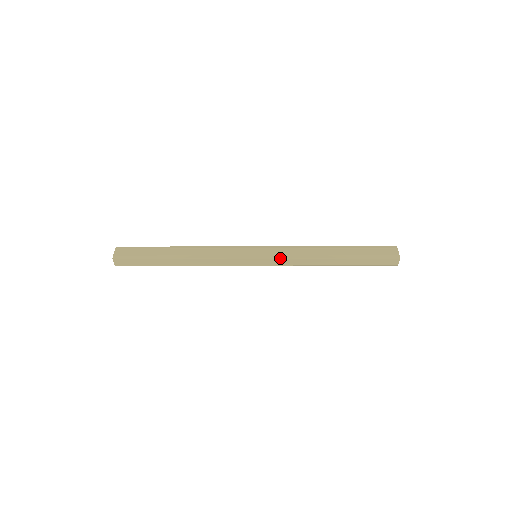
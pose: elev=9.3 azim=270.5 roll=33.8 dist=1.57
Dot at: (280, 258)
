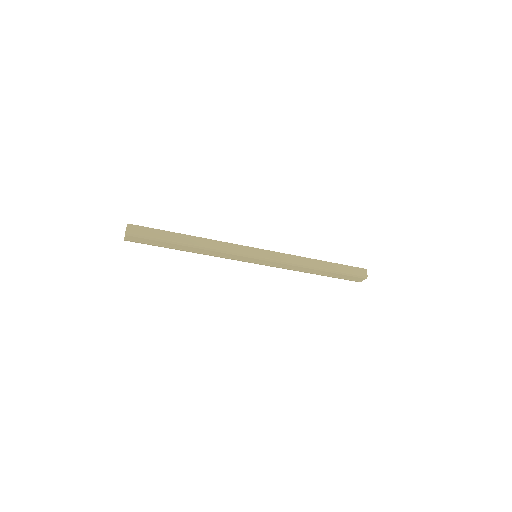
Dot at: (278, 252)
